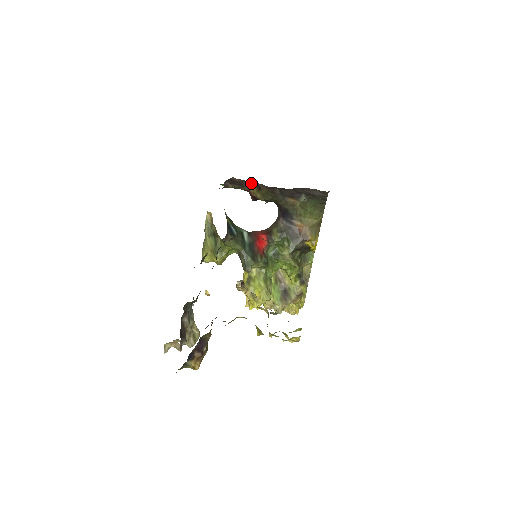
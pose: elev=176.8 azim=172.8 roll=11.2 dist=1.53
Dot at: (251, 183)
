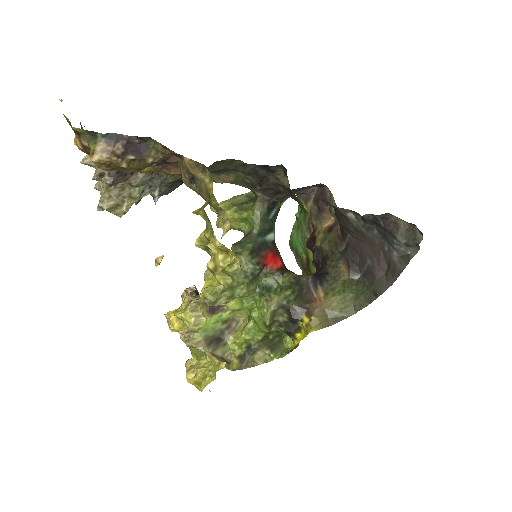
Dot at: (334, 211)
